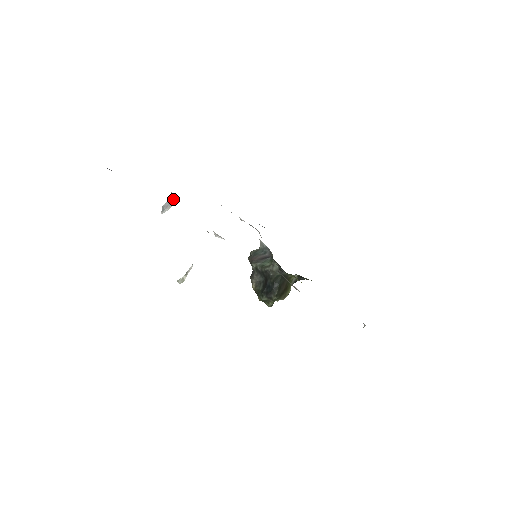
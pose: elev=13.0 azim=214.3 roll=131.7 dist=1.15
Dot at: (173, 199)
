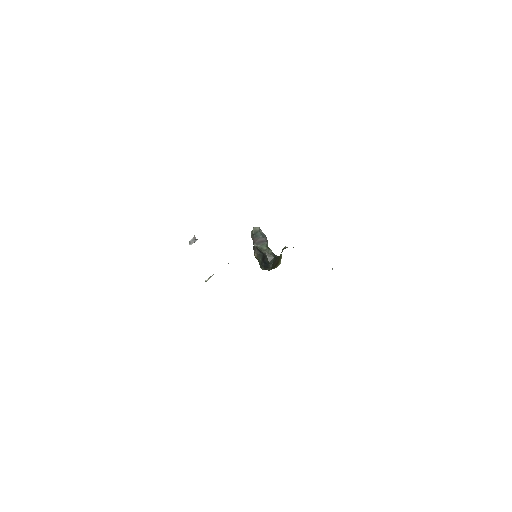
Dot at: occluded
